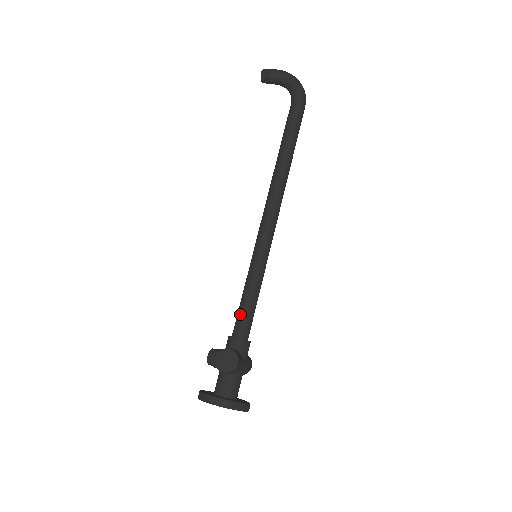
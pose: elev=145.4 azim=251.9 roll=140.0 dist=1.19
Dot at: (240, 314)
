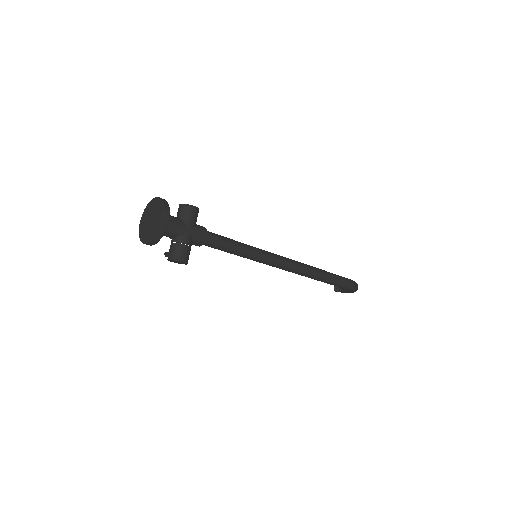
Dot at: occluded
